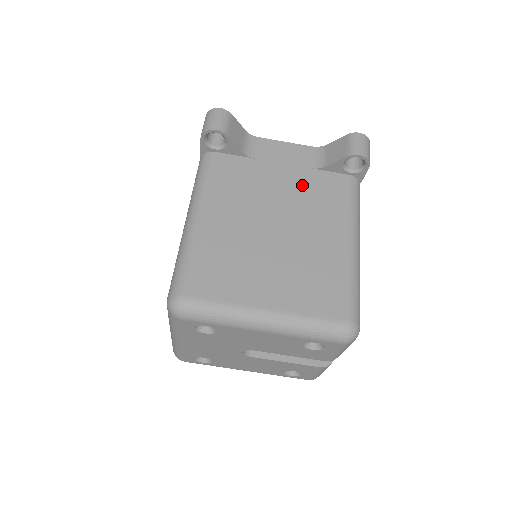
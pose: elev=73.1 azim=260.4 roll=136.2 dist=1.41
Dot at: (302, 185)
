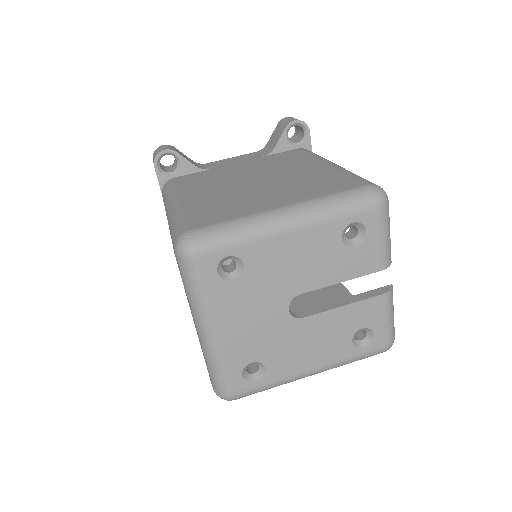
Dot at: (262, 163)
